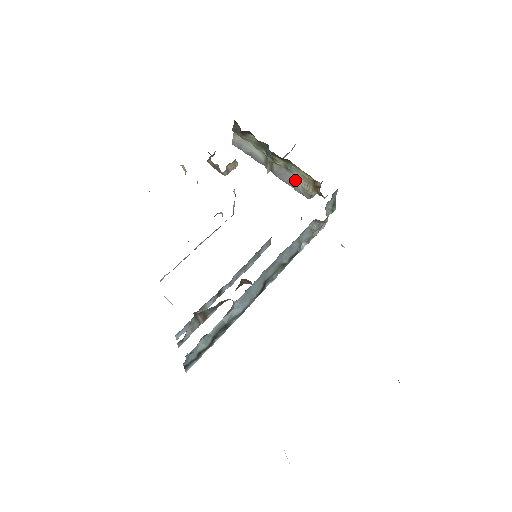
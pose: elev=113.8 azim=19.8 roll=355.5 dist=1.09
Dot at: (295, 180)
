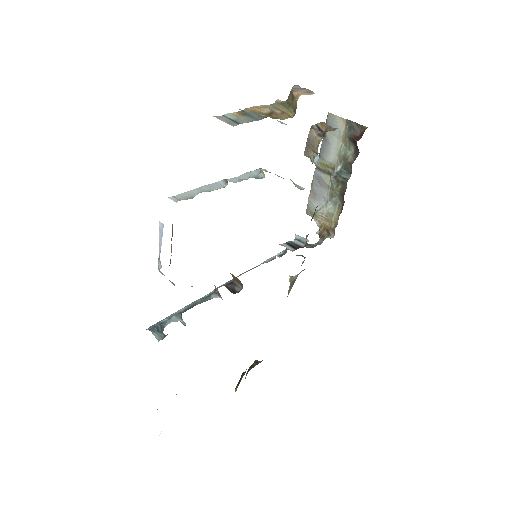
Dot at: (321, 201)
